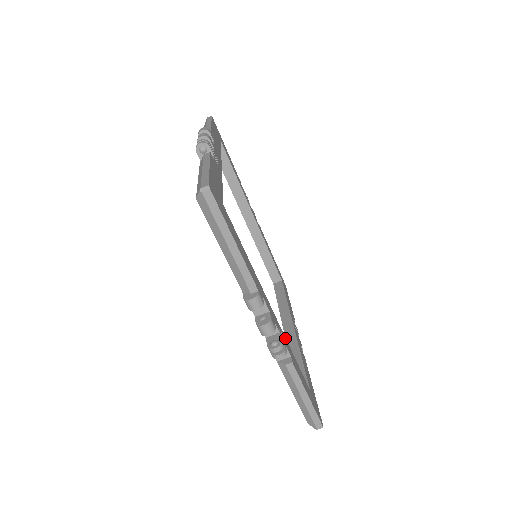
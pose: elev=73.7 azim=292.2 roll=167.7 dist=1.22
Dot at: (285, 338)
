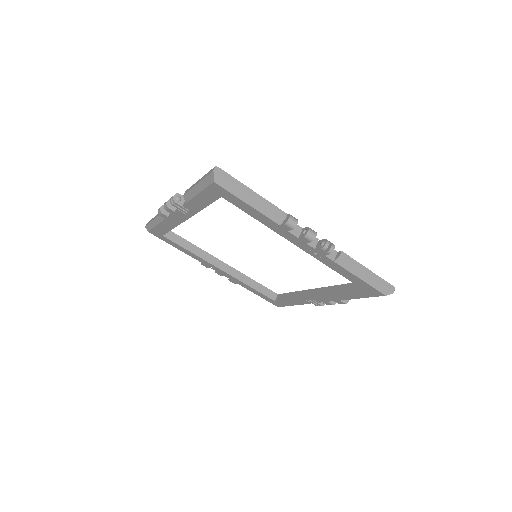
Dot at: occluded
